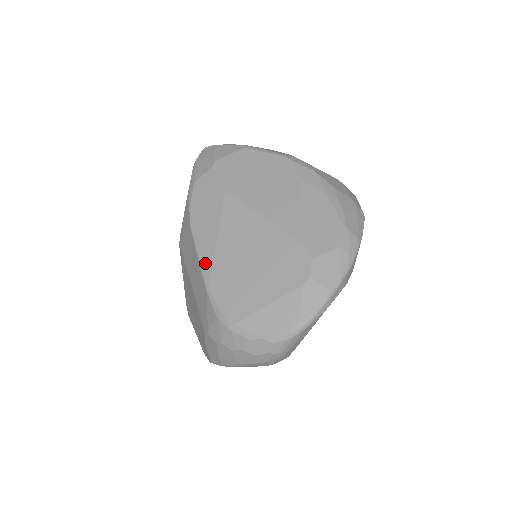
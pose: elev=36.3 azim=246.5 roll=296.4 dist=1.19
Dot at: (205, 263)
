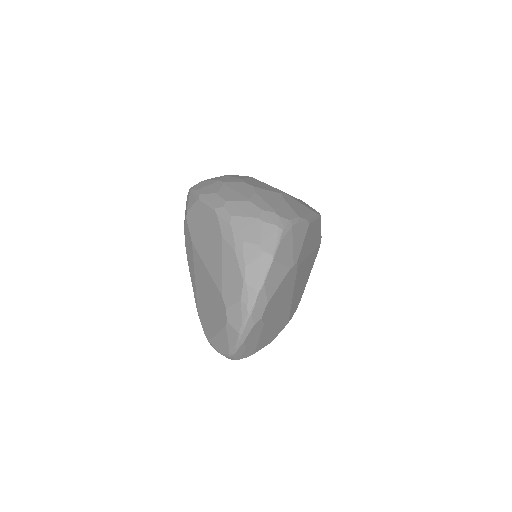
Dot at: (194, 294)
